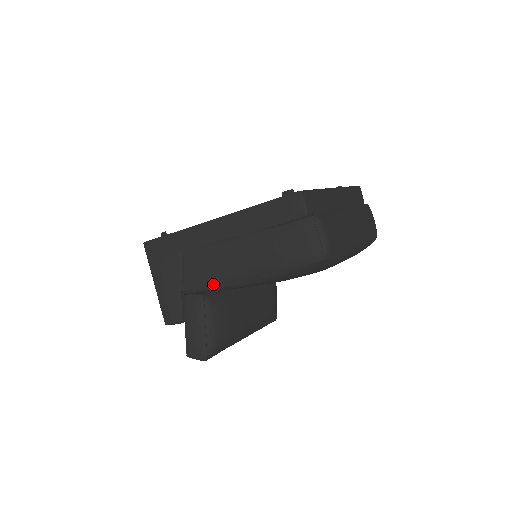
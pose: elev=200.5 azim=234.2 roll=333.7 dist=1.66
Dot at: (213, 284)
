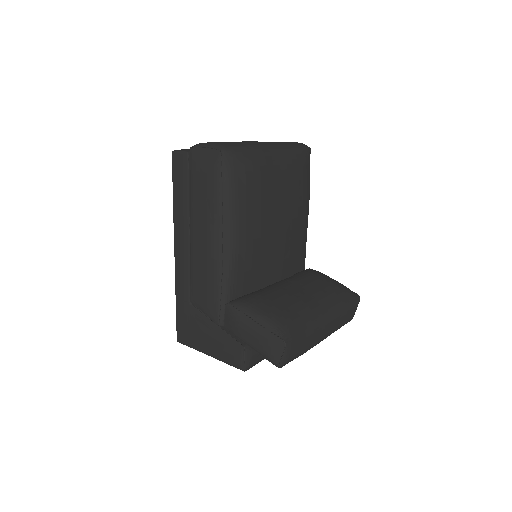
Dot at: (219, 284)
